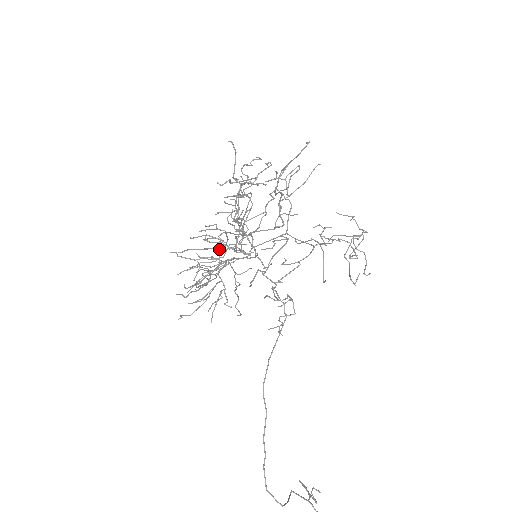
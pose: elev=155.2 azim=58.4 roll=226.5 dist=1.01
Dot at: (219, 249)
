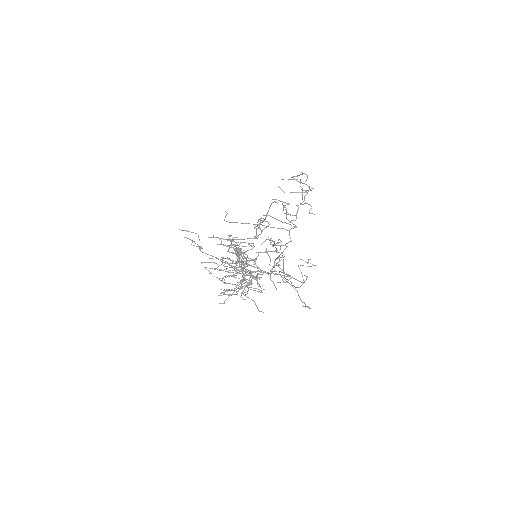
Dot at: occluded
